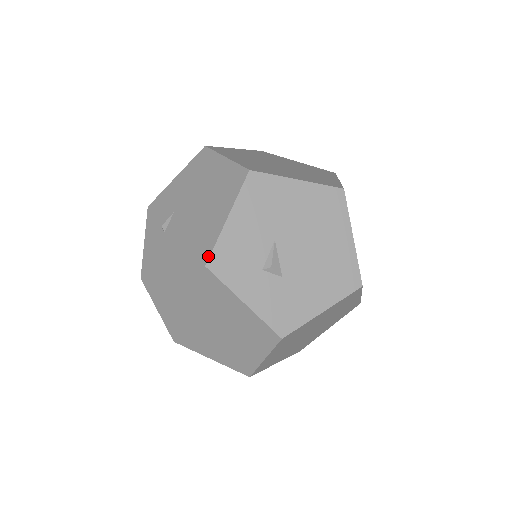
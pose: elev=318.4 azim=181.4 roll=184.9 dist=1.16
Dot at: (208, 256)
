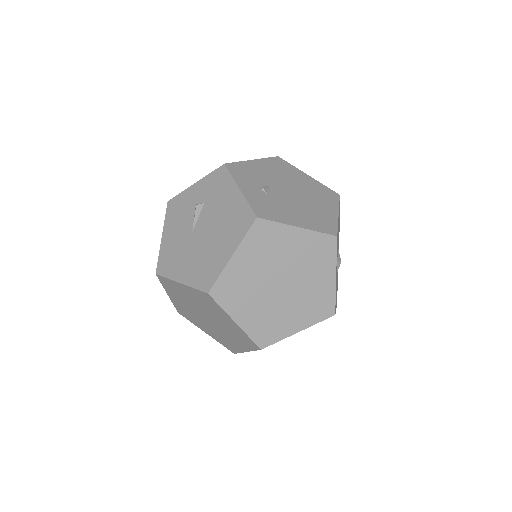
Dot at: (336, 231)
